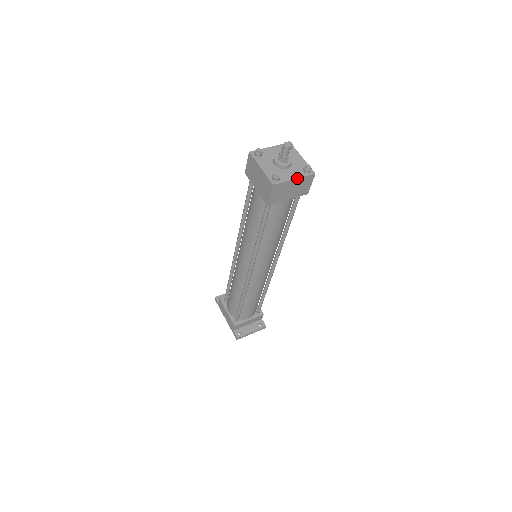
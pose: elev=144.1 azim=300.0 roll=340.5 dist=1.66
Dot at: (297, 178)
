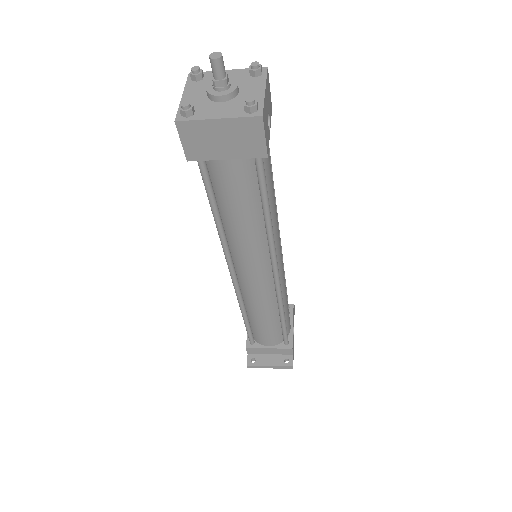
Dot at: (223, 117)
